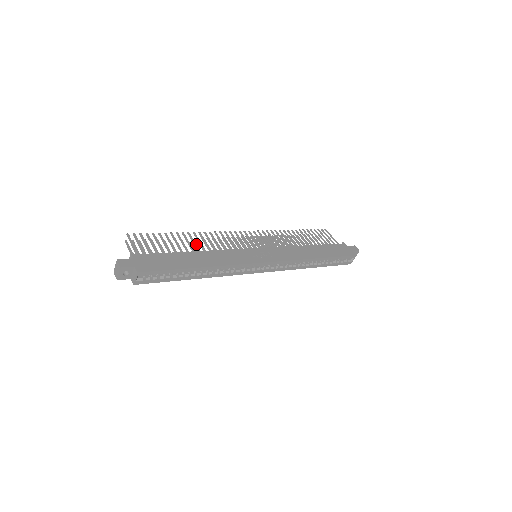
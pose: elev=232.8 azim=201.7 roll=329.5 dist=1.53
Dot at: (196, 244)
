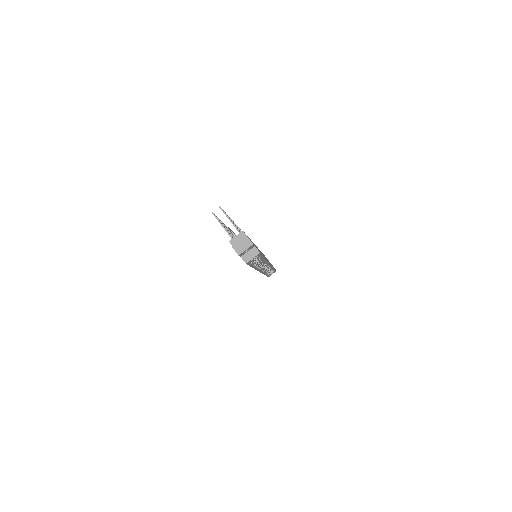
Dot at: occluded
